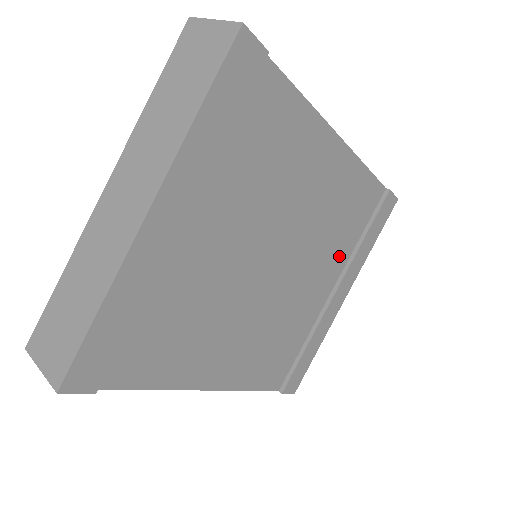
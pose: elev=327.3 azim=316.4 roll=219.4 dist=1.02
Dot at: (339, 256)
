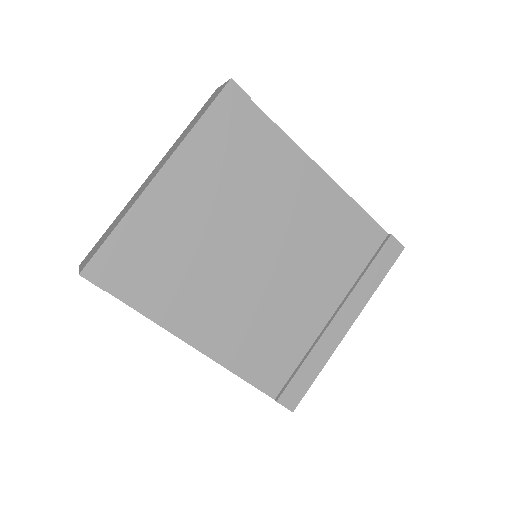
Dot at: (338, 281)
